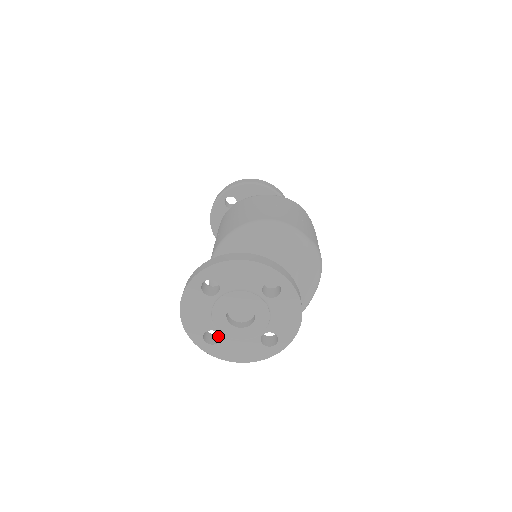
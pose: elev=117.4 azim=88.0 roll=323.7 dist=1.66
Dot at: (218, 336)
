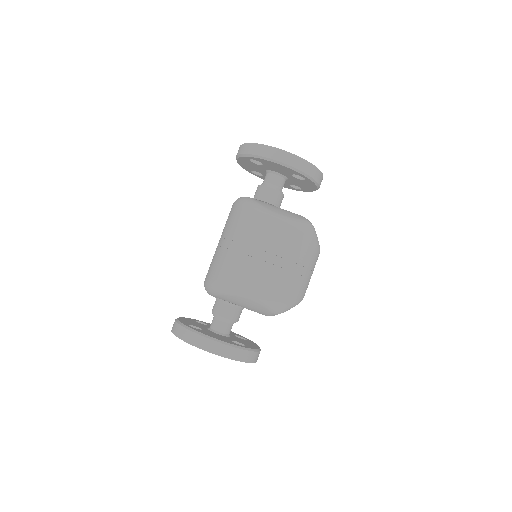
Dot at: occluded
